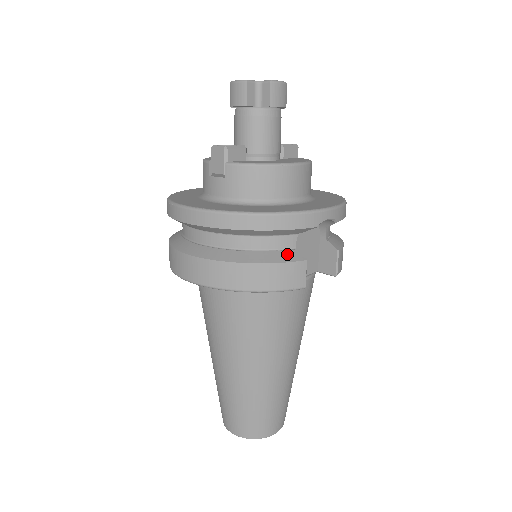
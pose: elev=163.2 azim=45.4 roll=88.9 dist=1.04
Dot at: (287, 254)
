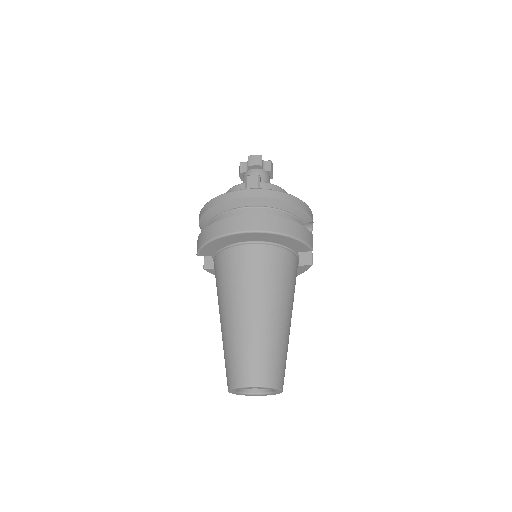
Dot at: occluded
